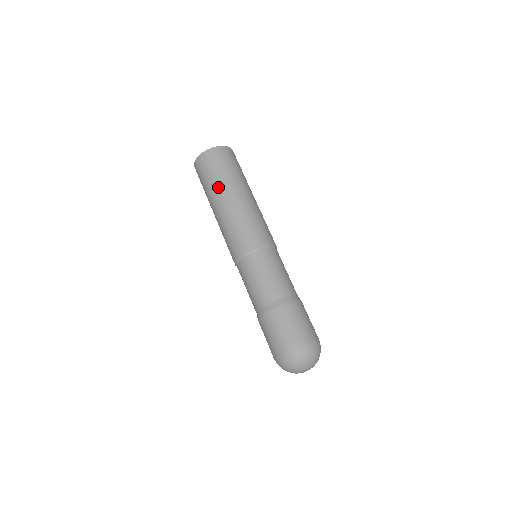
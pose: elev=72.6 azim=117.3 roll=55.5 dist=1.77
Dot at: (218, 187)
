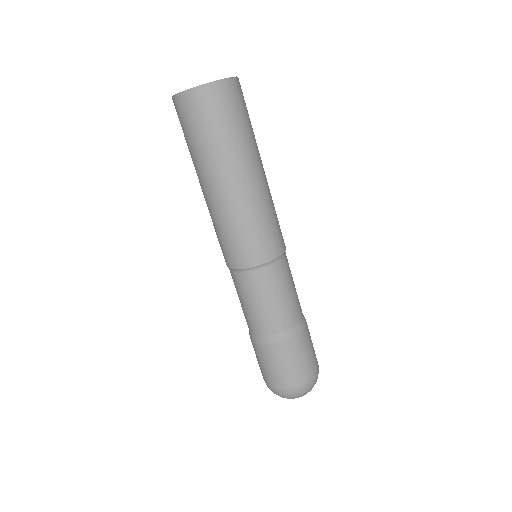
Dot at: (220, 158)
